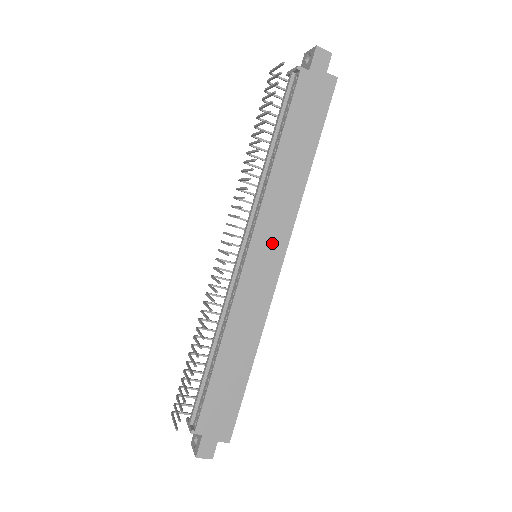
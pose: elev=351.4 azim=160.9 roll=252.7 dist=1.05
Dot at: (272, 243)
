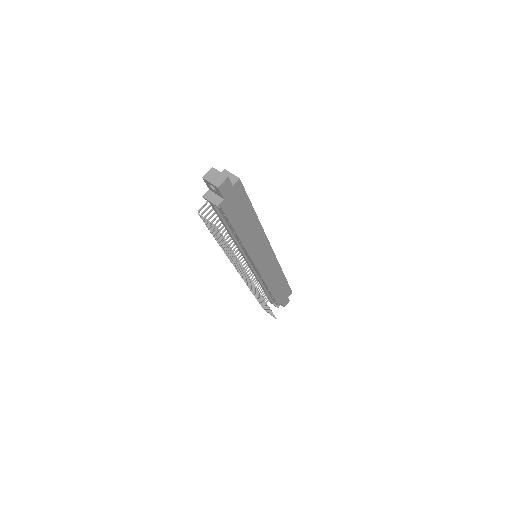
Dot at: (263, 252)
